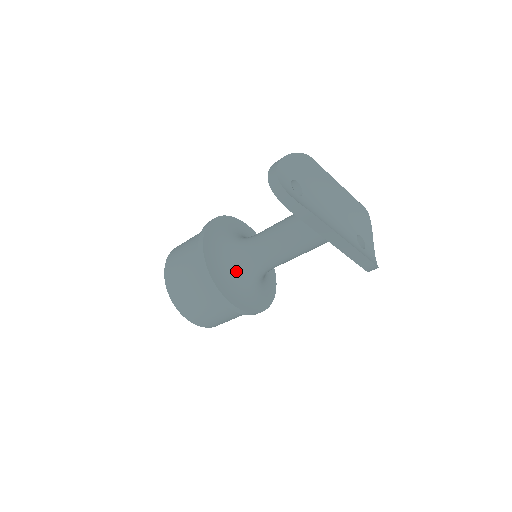
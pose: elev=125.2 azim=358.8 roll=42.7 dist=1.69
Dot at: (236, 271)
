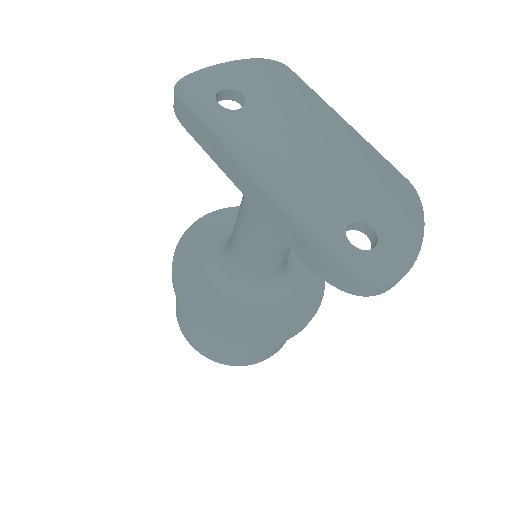
Dot at: (214, 262)
